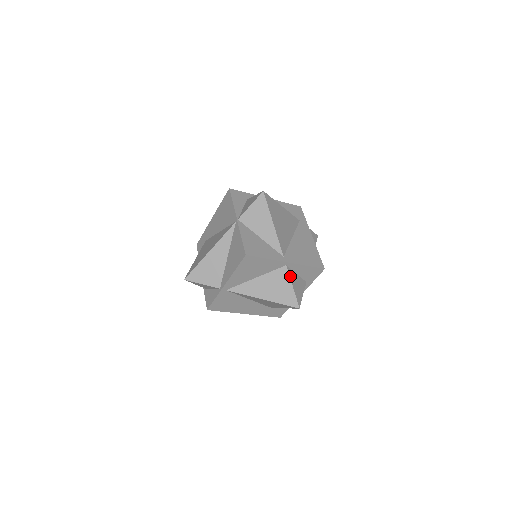
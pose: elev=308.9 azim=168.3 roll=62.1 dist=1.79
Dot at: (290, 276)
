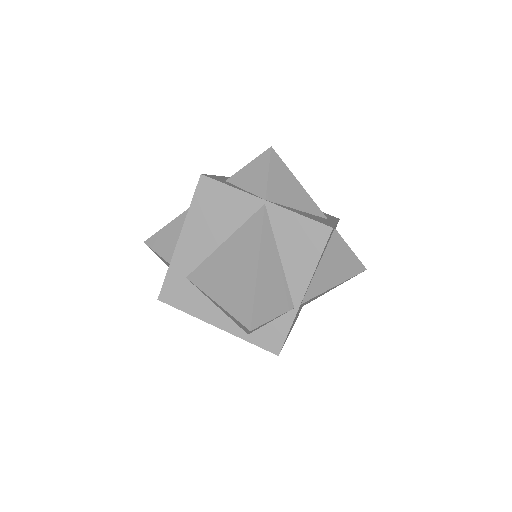
Dot at: (342, 239)
